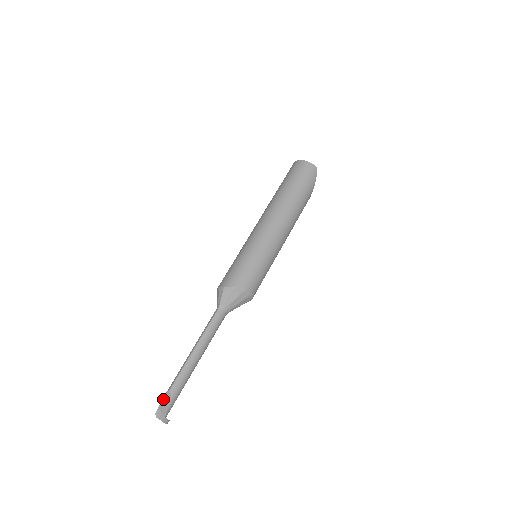
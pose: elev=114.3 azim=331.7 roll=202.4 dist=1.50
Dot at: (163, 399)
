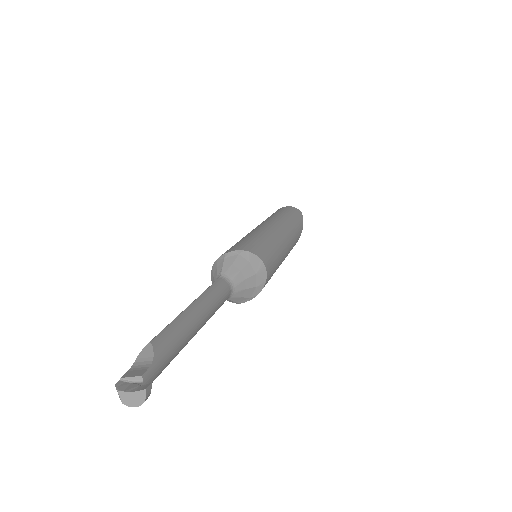
Dot at: (133, 363)
